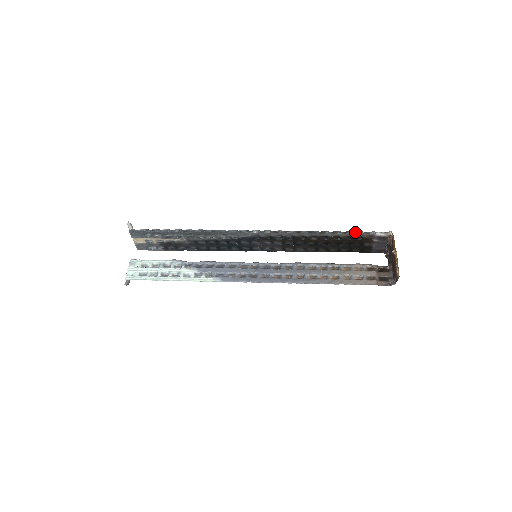
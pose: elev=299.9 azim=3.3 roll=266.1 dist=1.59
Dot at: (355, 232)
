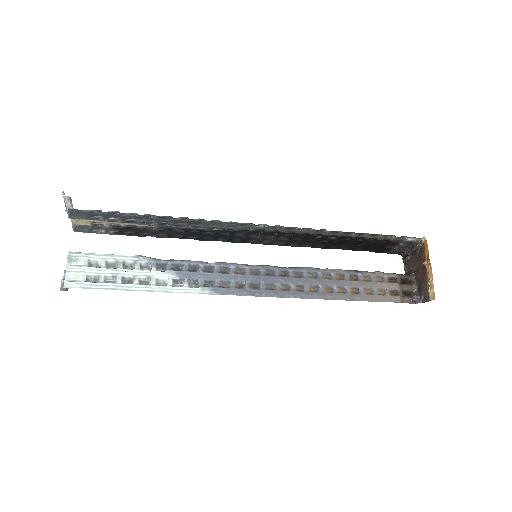
Dot at: (385, 235)
